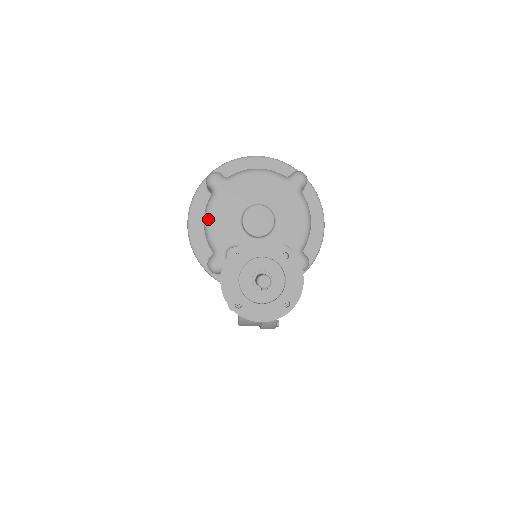
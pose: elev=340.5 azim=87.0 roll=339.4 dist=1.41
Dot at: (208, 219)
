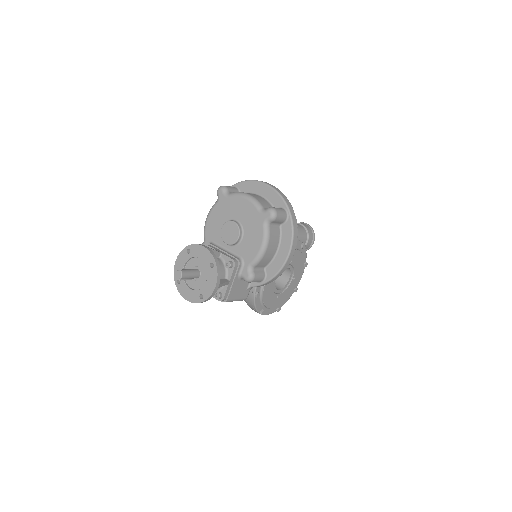
Dot at: (207, 217)
